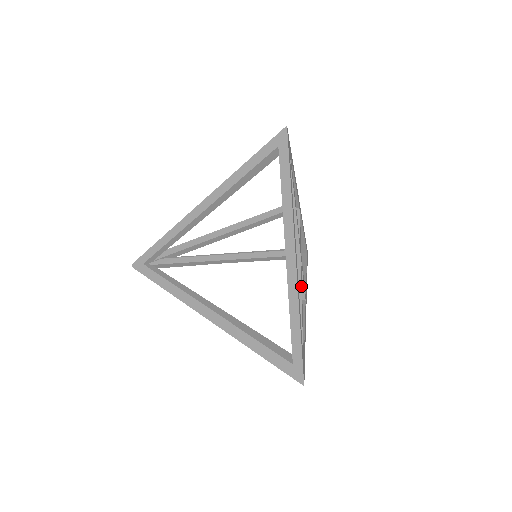
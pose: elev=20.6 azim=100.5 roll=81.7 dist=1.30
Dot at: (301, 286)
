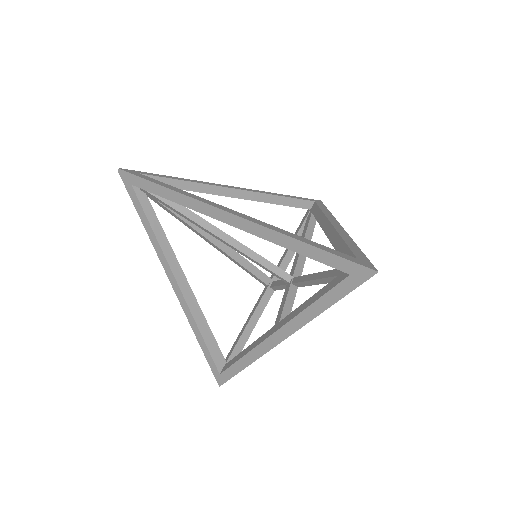
Dot at: occluded
